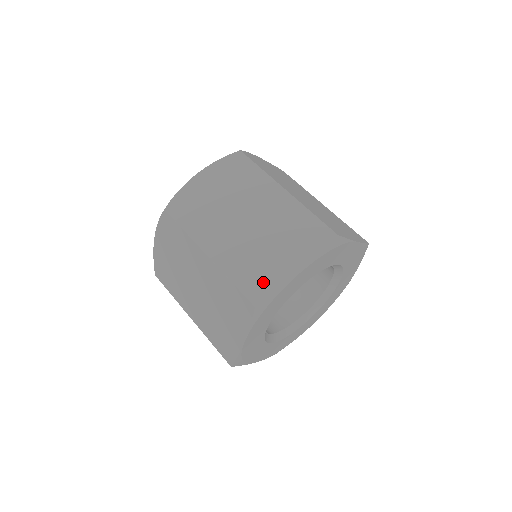
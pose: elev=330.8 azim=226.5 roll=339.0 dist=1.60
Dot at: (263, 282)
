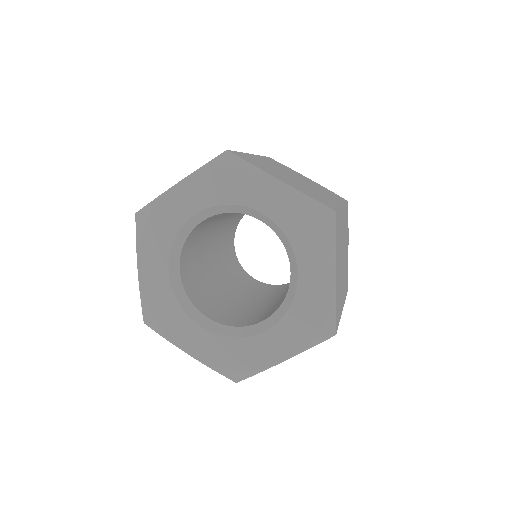
Dot at: occluded
